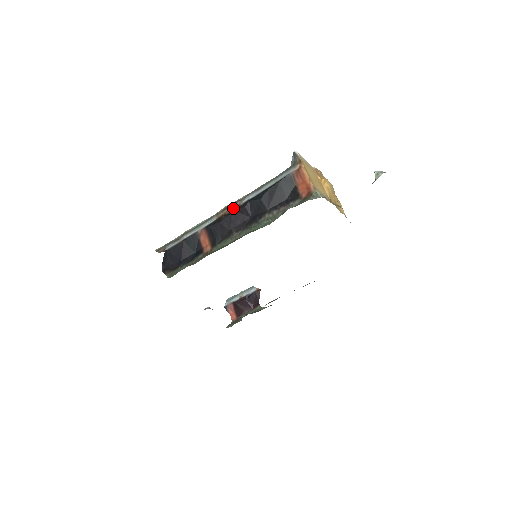
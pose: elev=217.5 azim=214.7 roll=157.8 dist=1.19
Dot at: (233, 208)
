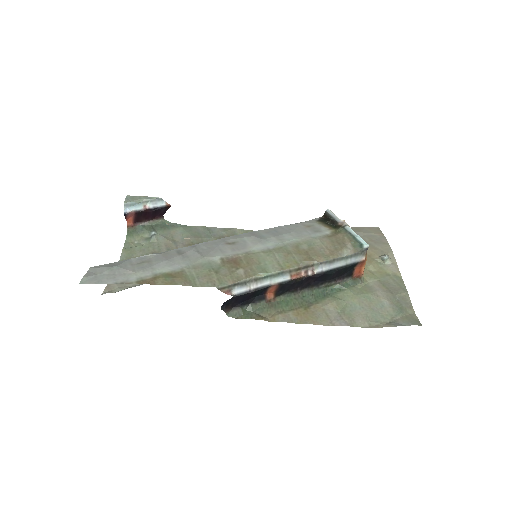
Dot at: (308, 274)
